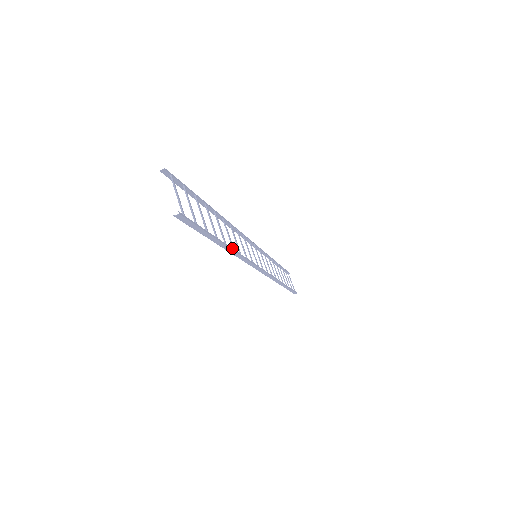
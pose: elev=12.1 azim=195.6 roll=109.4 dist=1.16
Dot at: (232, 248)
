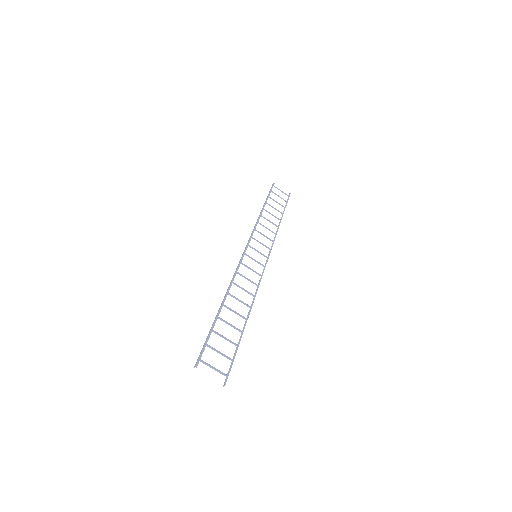
Dot at: (249, 310)
